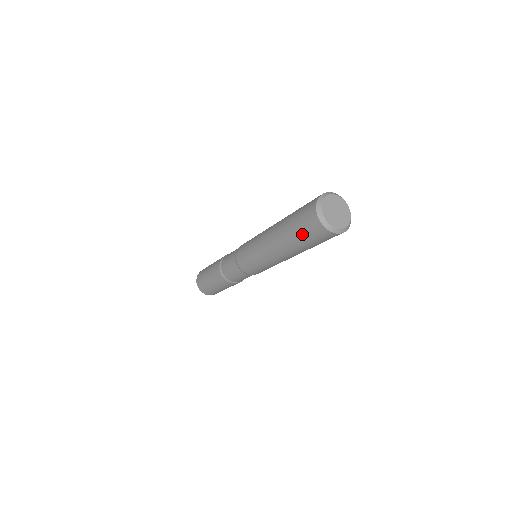
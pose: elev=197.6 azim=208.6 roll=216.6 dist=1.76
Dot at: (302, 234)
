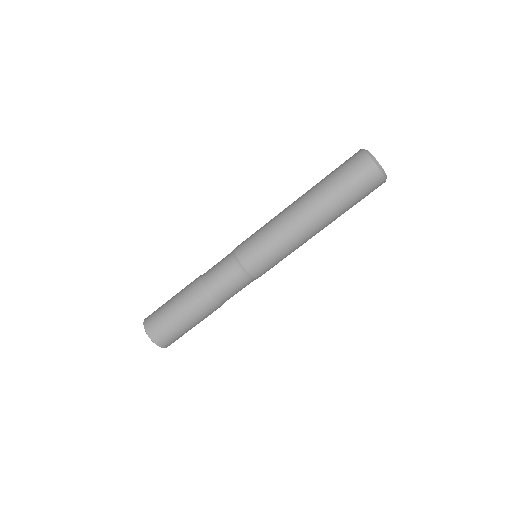
Dot at: (336, 169)
